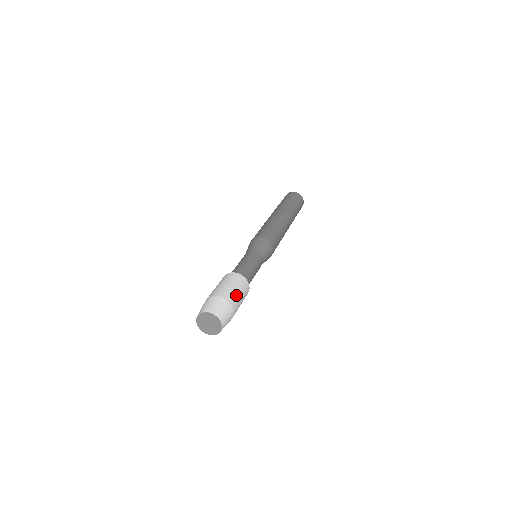
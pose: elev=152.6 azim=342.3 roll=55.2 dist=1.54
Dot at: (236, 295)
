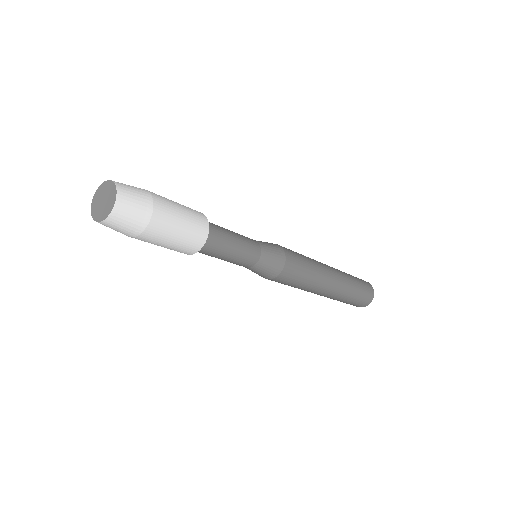
Dot at: (174, 211)
